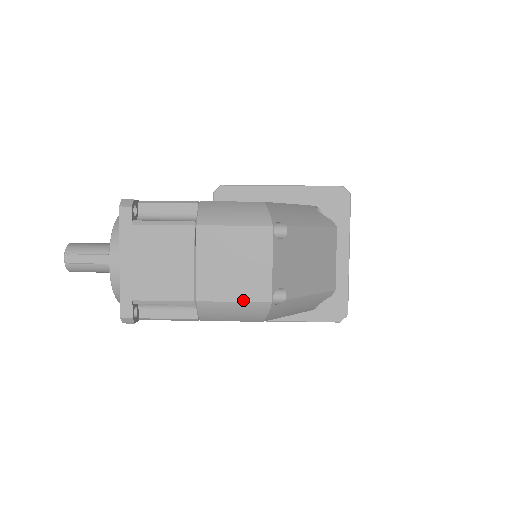
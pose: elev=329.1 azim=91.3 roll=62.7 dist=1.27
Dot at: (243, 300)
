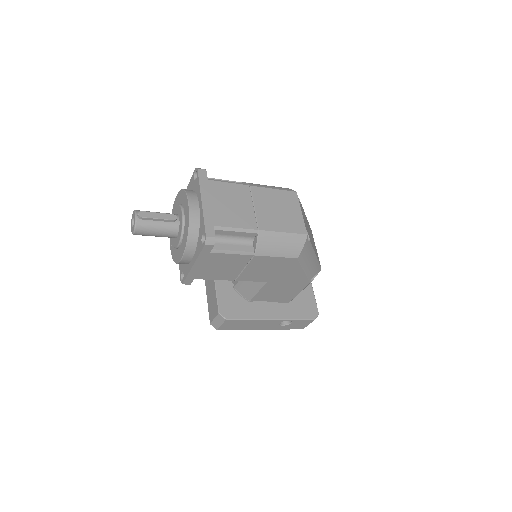
Dot at: (289, 232)
